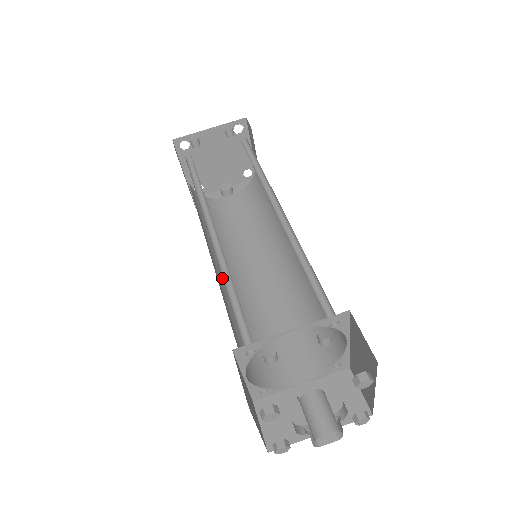
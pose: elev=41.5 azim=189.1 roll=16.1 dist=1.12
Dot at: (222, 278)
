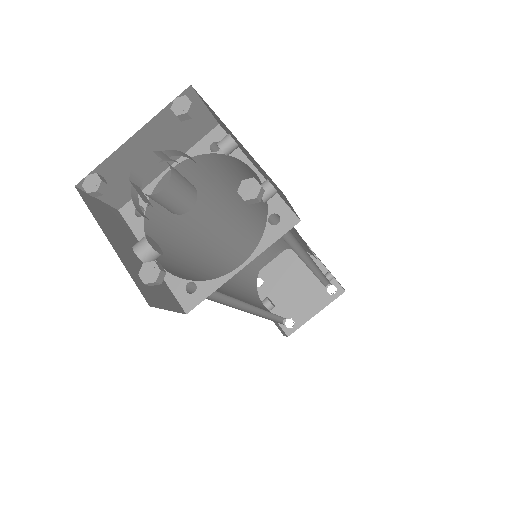
Dot at: (218, 238)
